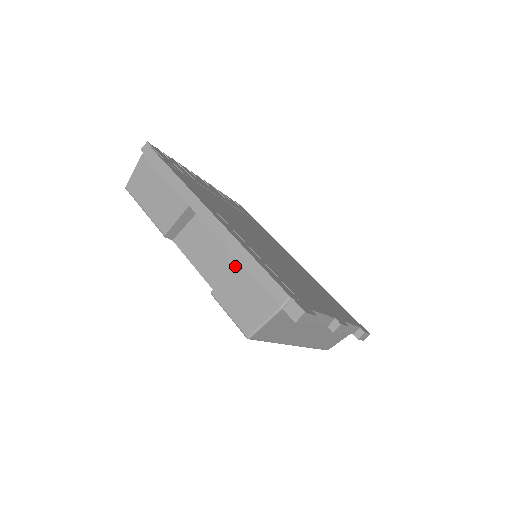
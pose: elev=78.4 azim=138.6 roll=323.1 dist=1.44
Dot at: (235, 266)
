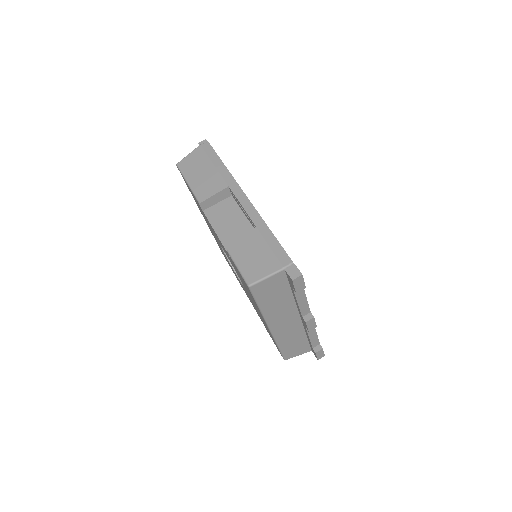
Dot at: (254, 234)
